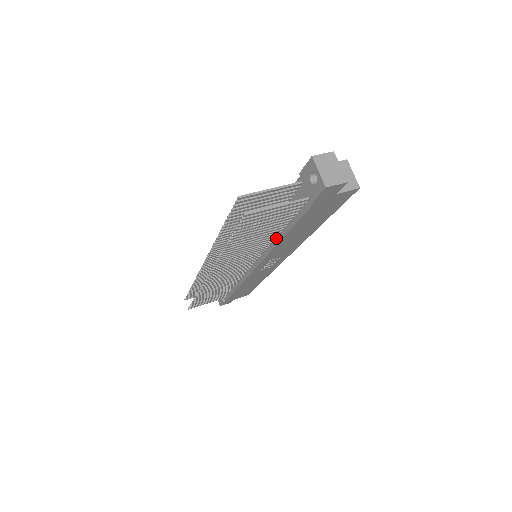
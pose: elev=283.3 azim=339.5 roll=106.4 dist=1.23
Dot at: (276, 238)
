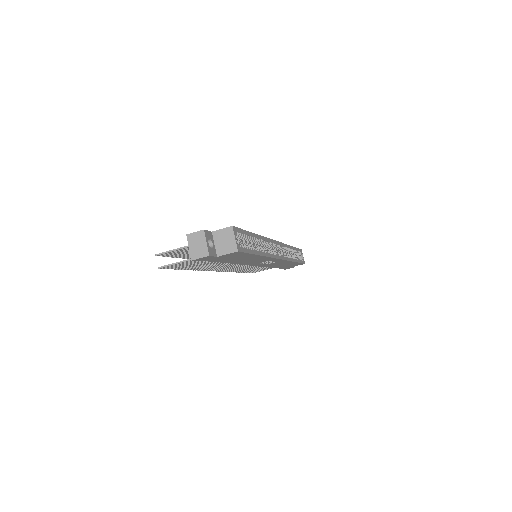
Dot at: occluded
